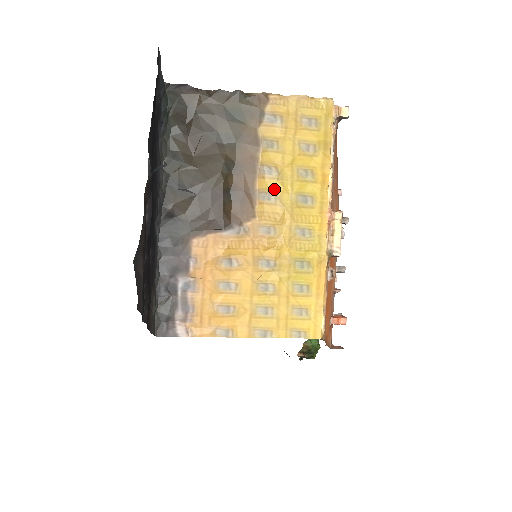
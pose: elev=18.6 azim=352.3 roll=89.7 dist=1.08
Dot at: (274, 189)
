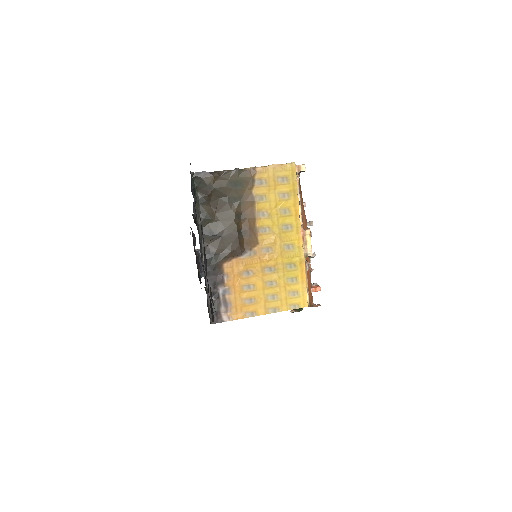
Dot at: (267, 225)
